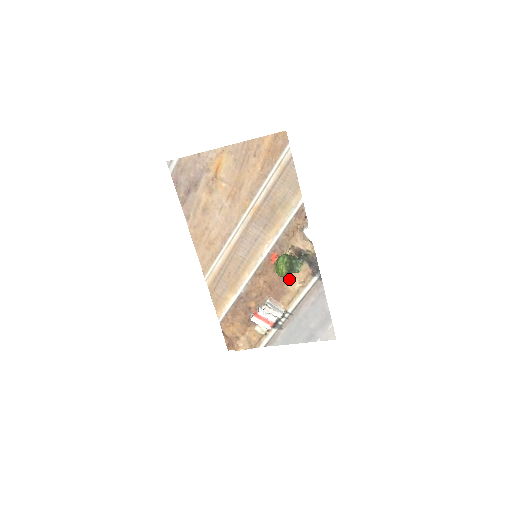
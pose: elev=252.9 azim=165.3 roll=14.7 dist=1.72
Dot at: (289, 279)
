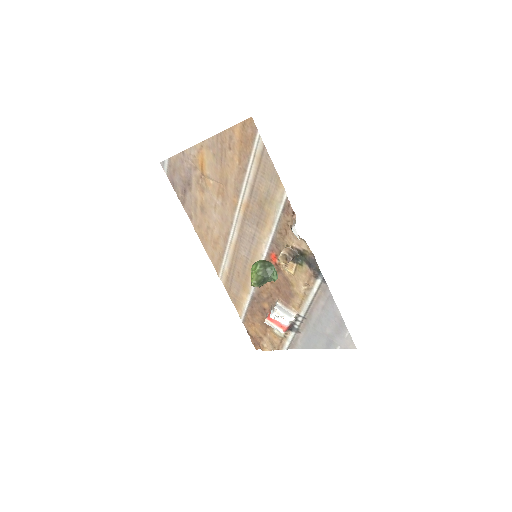
Dot at: (293, 281)
